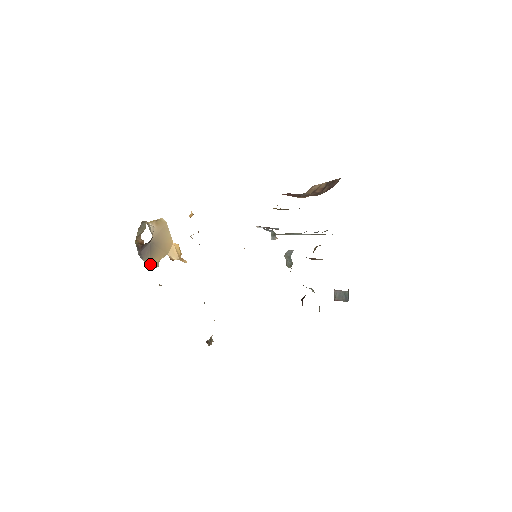
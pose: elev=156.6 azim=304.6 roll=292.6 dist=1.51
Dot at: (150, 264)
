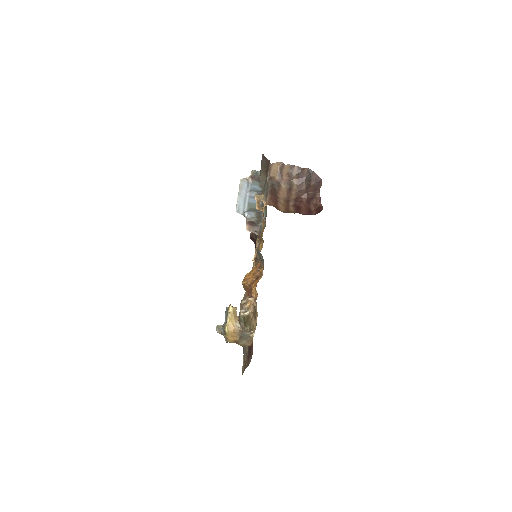
Dot at: occluded
